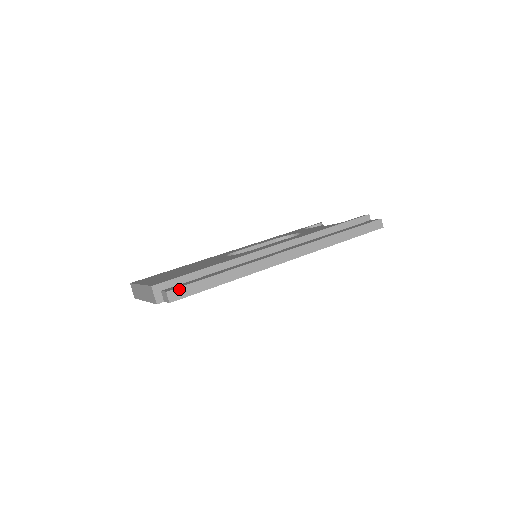
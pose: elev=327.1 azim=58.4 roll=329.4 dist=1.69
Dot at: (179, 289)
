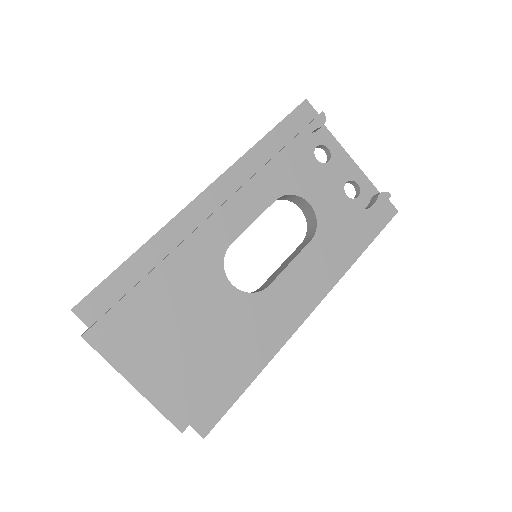
Dot at: (214, 426)
